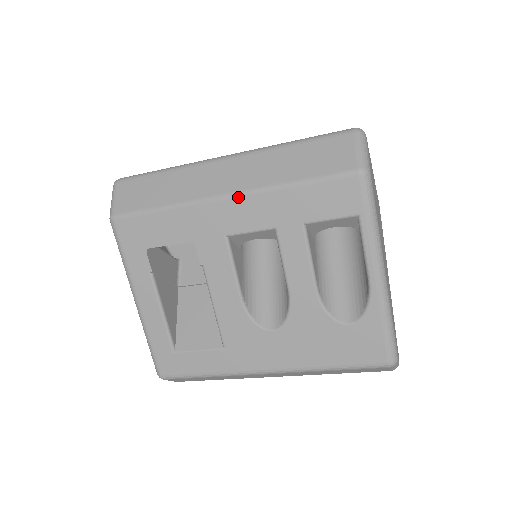
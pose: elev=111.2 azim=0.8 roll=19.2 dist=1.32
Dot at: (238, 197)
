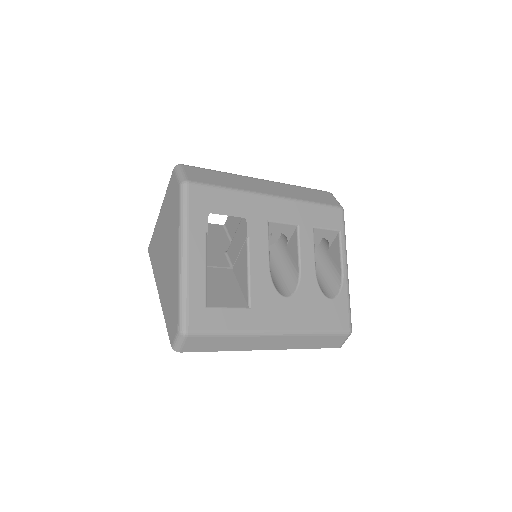
Dot at: (280, 199)
